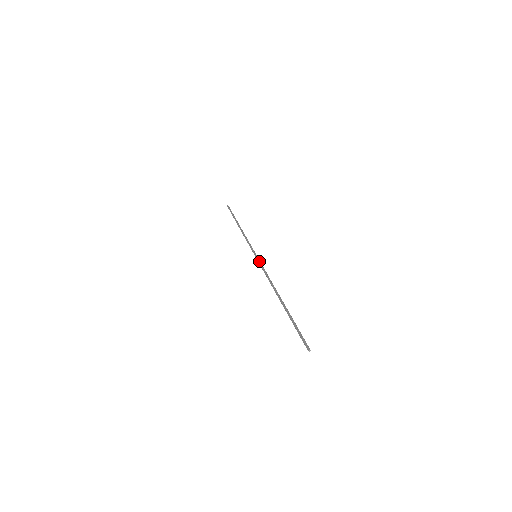
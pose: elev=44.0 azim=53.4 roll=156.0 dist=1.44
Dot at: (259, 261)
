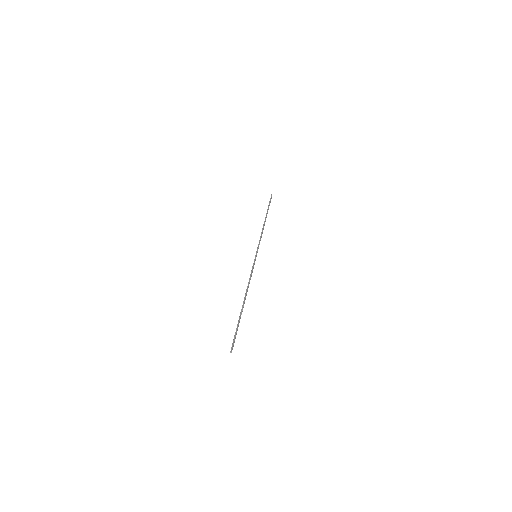
Dot at: occluded
